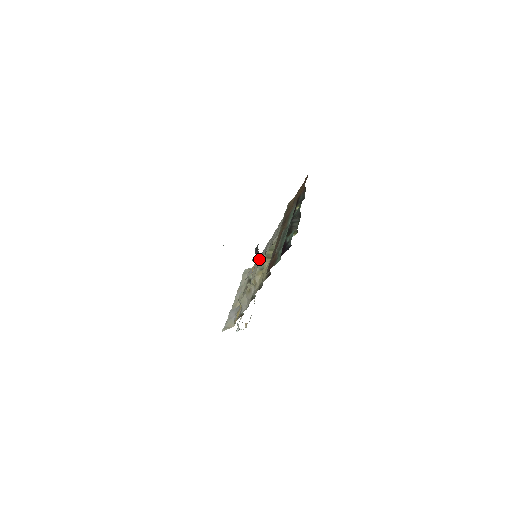
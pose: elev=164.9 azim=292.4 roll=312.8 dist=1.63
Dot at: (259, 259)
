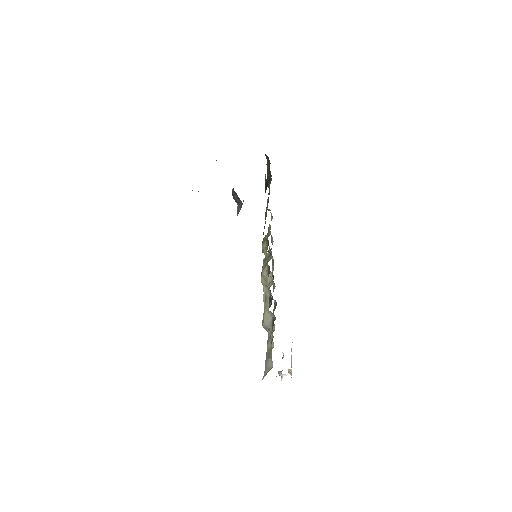
Dot at: occluded
